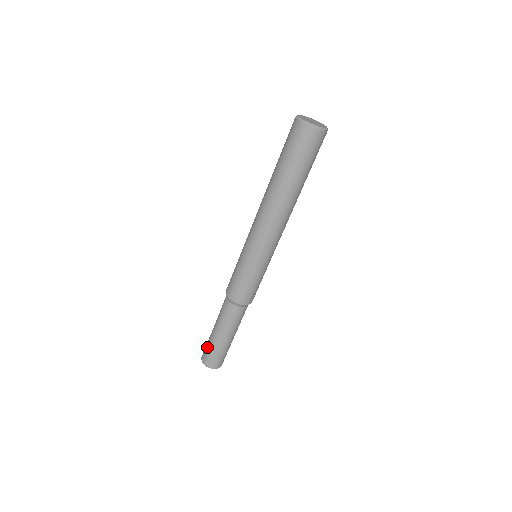
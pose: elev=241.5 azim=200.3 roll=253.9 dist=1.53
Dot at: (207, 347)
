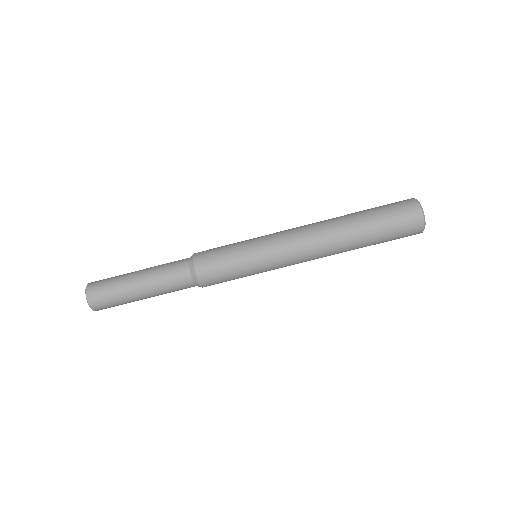
Dot at: (111, 279)
